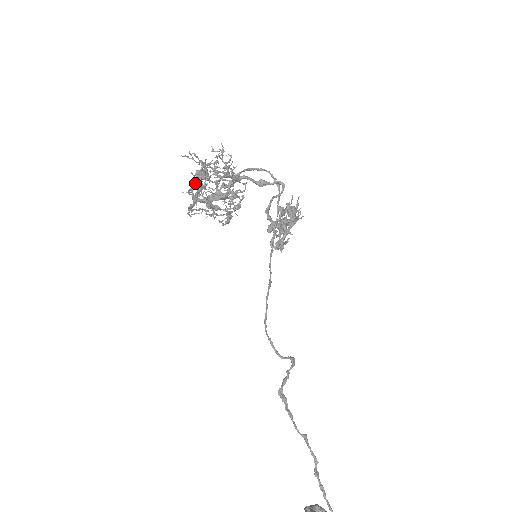
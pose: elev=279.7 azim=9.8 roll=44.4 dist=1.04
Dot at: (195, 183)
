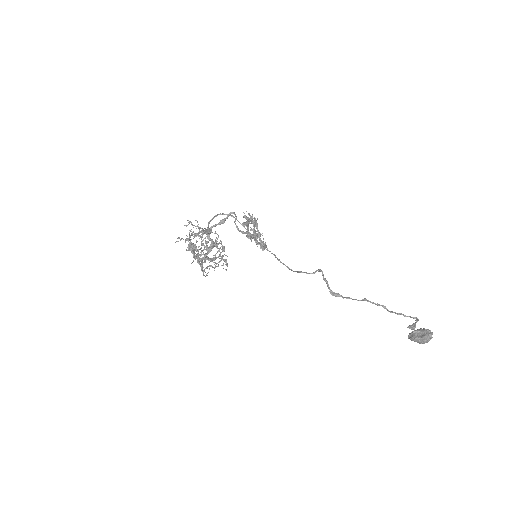
Dot at: occluded
